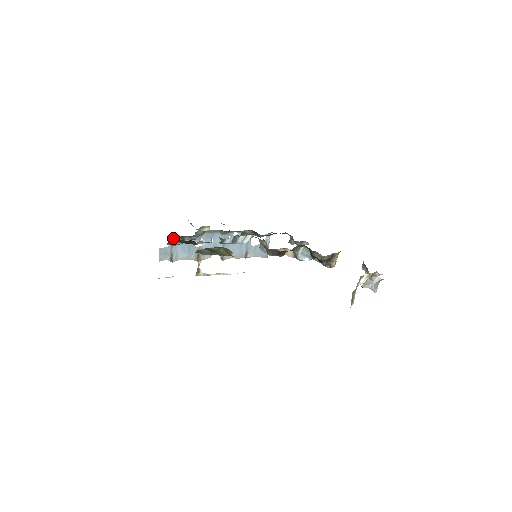
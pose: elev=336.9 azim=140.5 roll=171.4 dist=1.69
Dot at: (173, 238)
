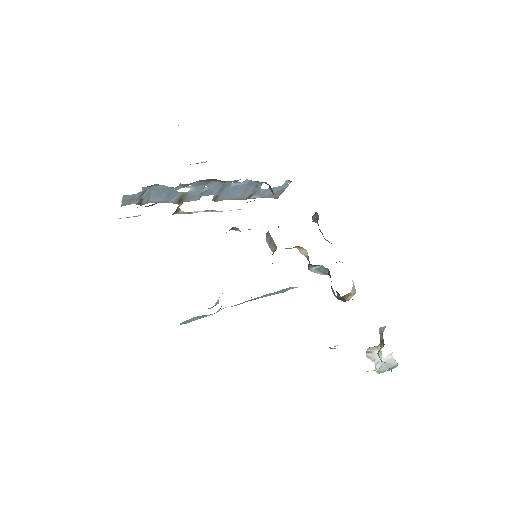
Dot at: occluded
